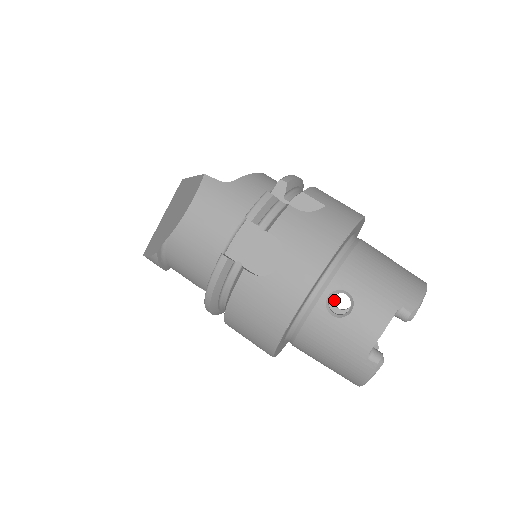
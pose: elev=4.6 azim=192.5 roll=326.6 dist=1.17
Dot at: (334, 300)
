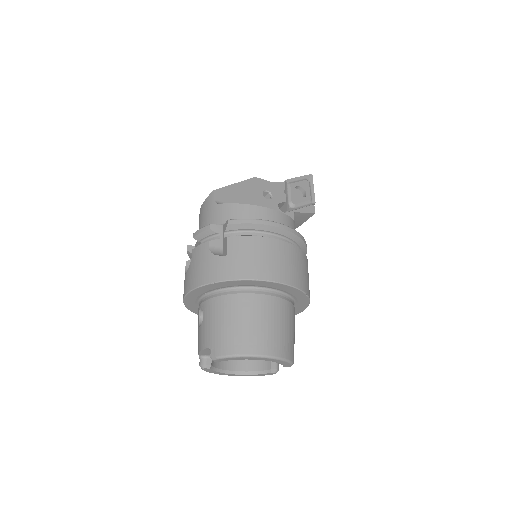
Dot at: occluded
